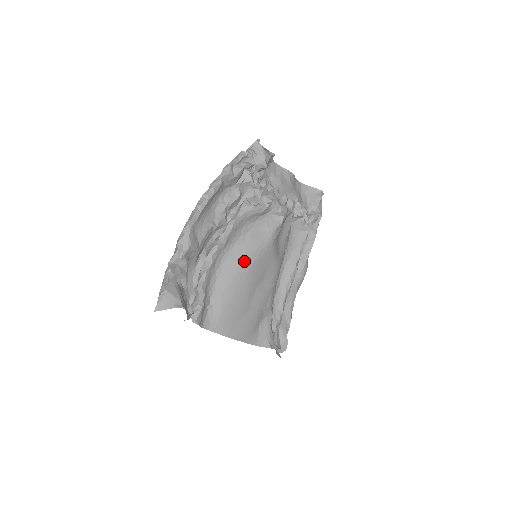
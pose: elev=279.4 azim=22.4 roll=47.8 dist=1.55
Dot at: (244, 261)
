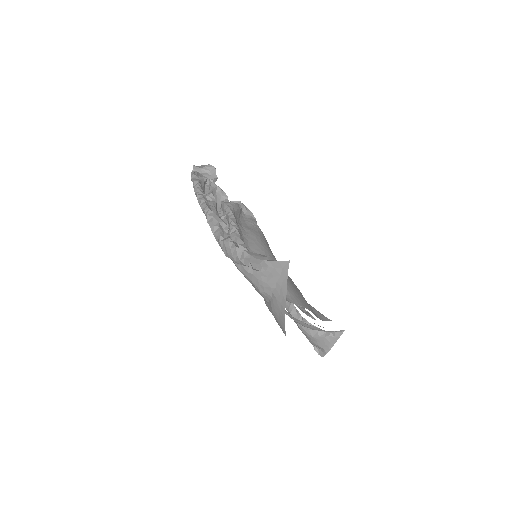
Dot at: (261, 244)
